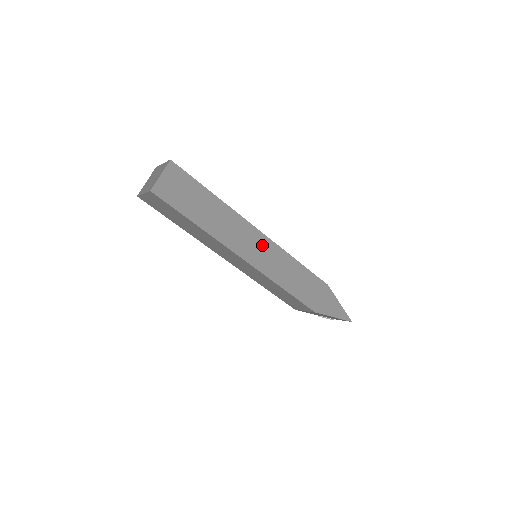
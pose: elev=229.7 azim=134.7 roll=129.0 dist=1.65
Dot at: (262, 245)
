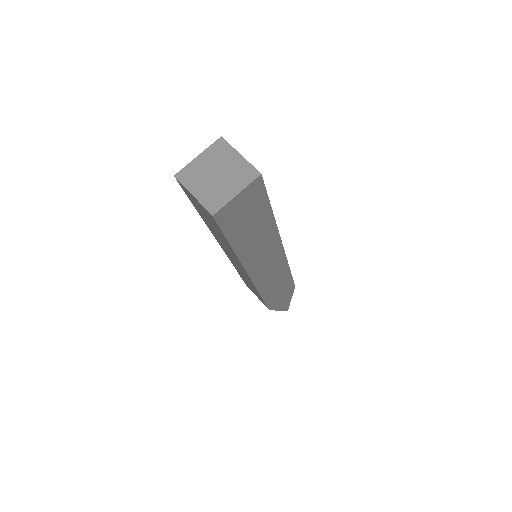
Dot at: (275, 261)
